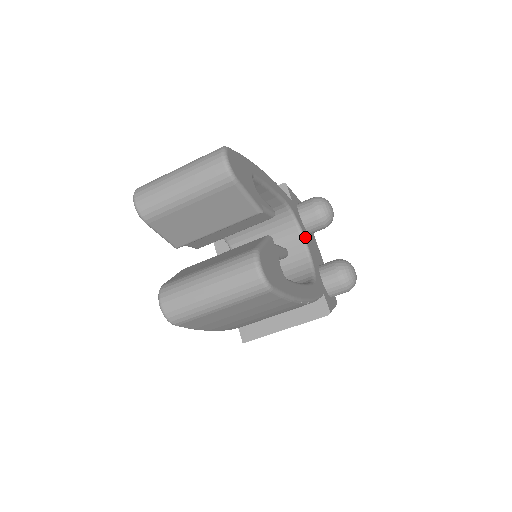
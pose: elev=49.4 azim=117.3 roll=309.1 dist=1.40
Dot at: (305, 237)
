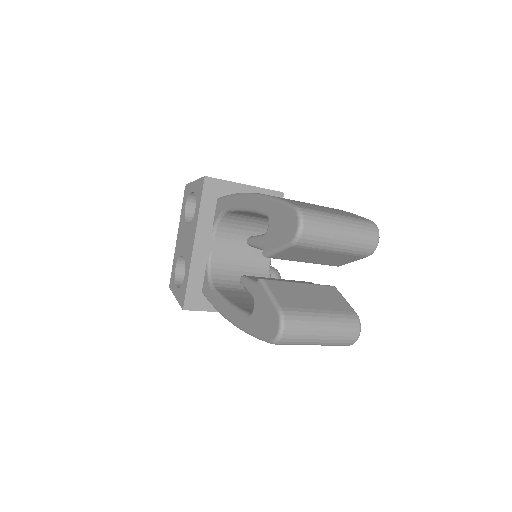
Dot at: occluded
